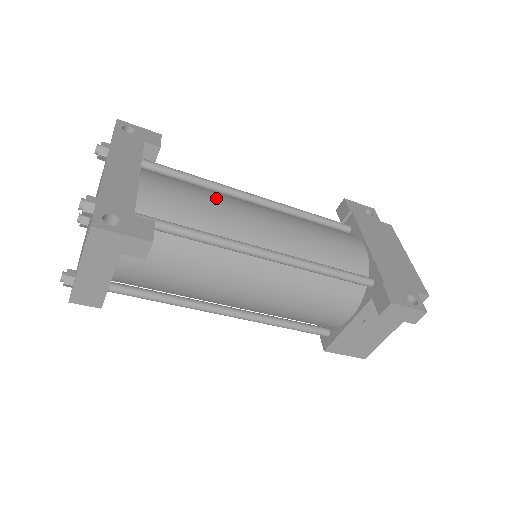
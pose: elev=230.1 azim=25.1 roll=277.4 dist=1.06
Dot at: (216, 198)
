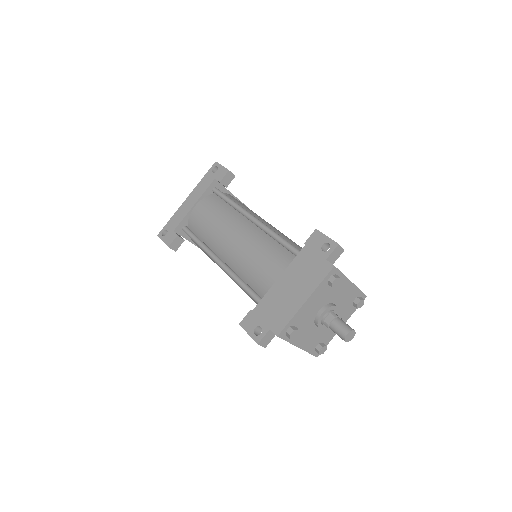
Dot at: (218, 222)
